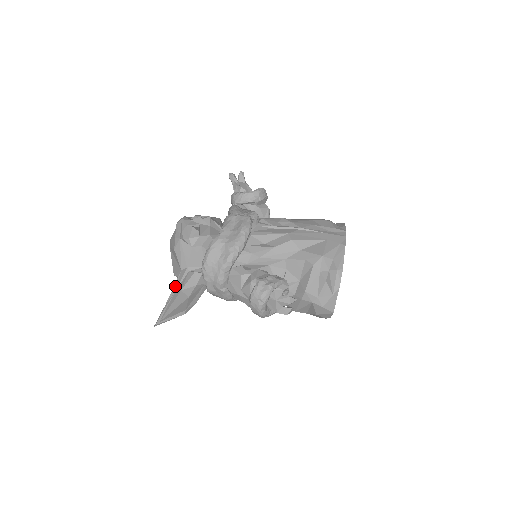
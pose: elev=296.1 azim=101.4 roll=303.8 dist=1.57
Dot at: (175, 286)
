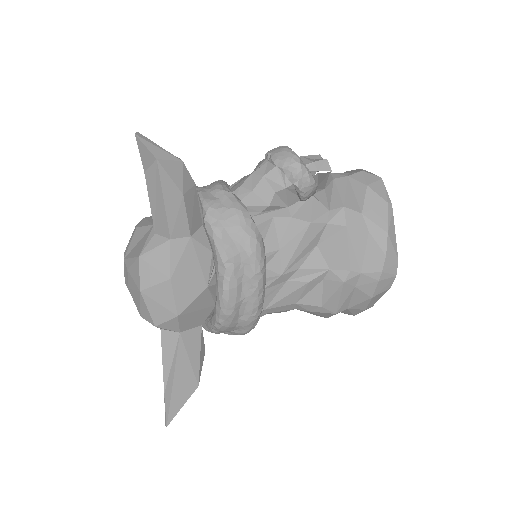
Dot at: occluded
